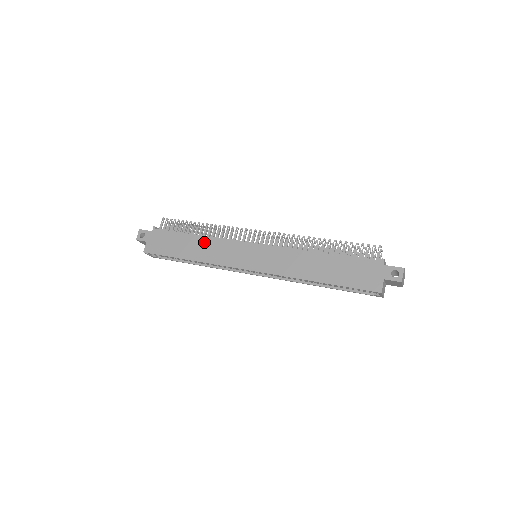
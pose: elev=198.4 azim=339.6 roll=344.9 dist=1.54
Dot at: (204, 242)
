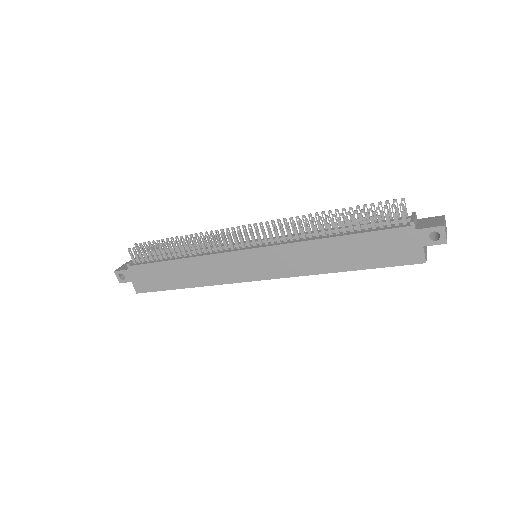
Dot at: (191, 265)
